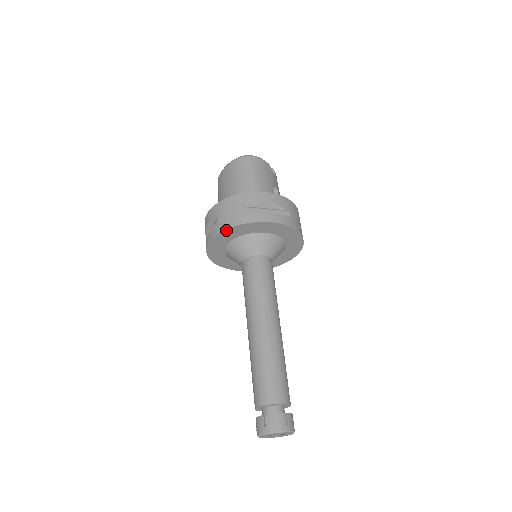
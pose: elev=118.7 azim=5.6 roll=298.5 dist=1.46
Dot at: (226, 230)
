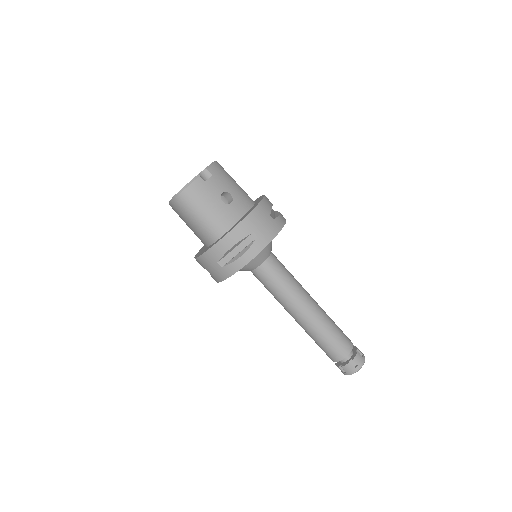
Dot at: (221, 281)
